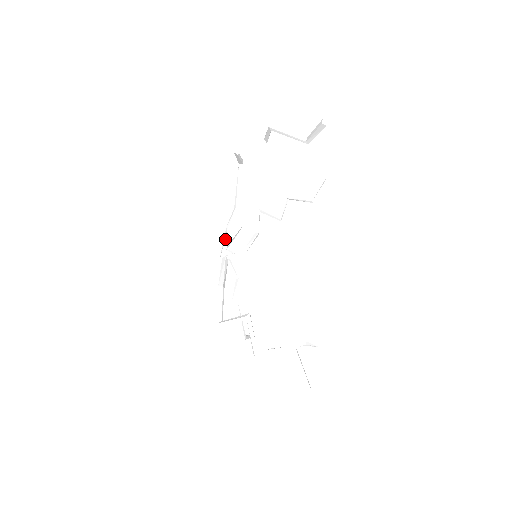
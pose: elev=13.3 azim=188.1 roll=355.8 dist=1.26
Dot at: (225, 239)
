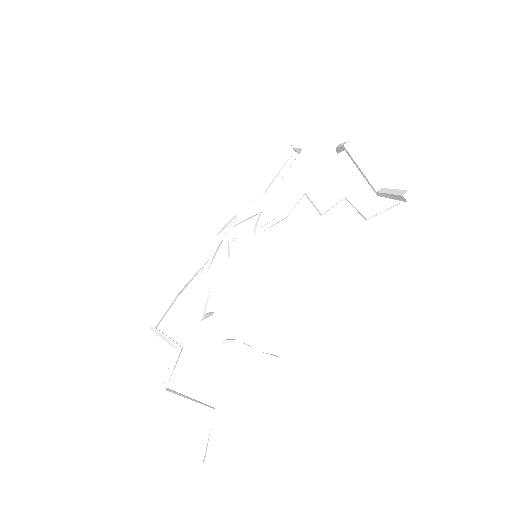
Dot at: (230, 223)
